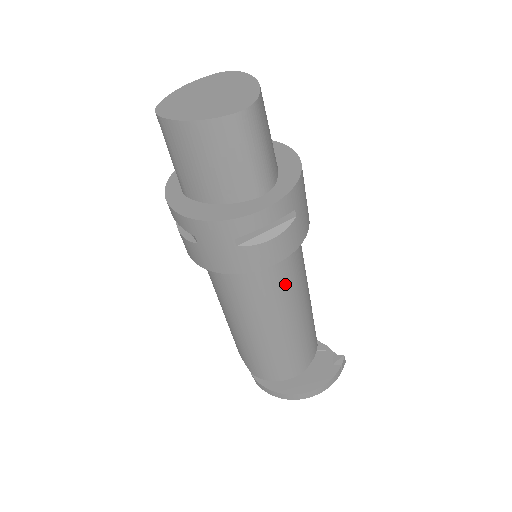
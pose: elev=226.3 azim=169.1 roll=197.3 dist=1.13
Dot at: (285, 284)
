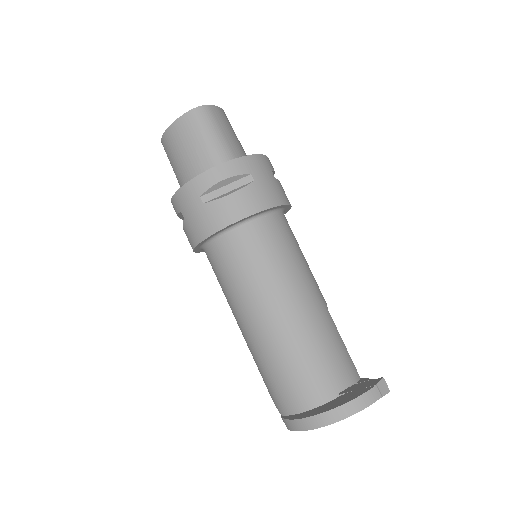
Dot at: (267, 257)
